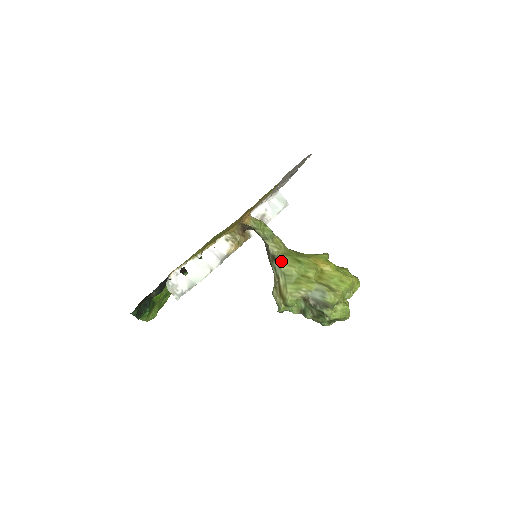
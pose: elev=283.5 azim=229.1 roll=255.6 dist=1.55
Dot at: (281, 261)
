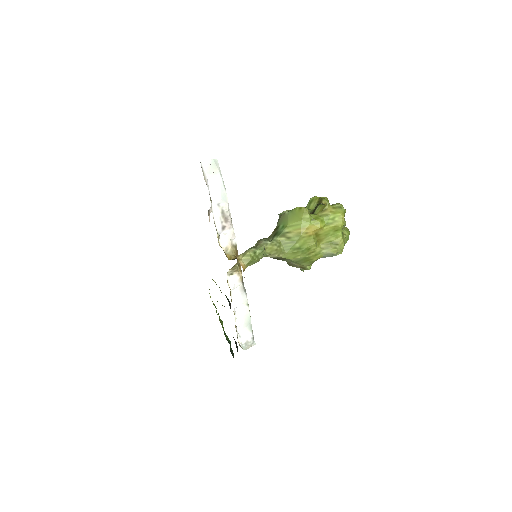
Dot at: (286, 259)
